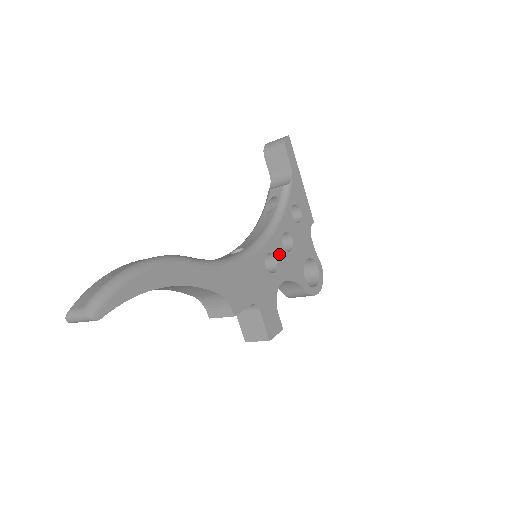
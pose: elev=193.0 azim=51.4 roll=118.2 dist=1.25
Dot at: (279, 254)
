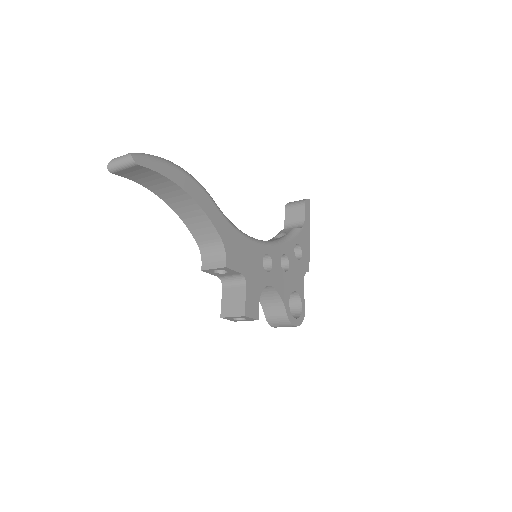
Dot at: (275, 264)
